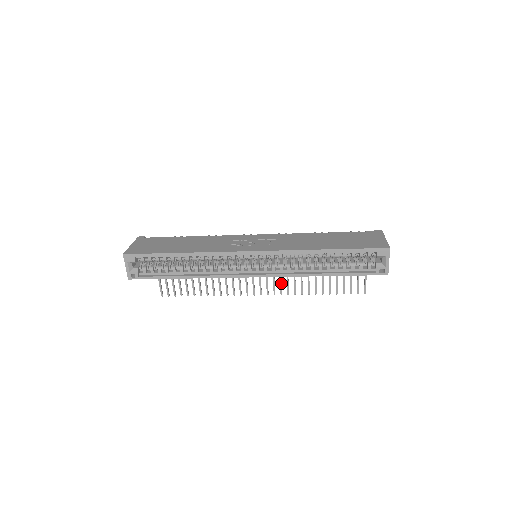
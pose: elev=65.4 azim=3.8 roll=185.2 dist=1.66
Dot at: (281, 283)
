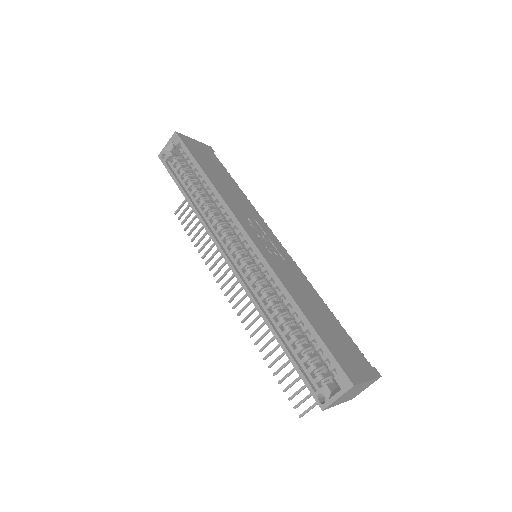
Dot at: (252, 312)
